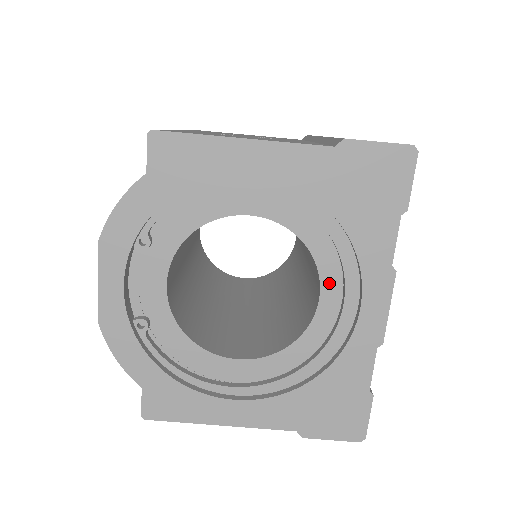
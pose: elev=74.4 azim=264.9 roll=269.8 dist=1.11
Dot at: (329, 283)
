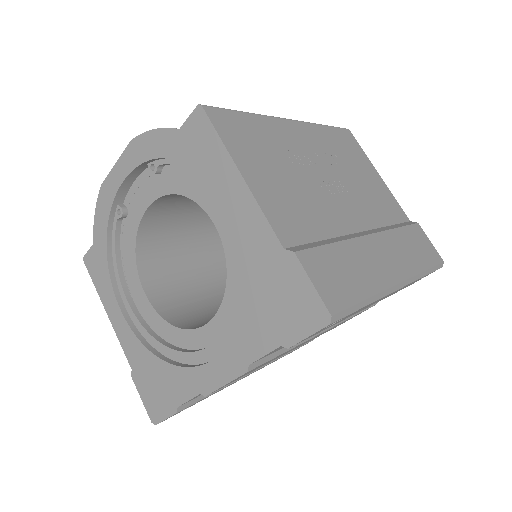
Dot at: (218, 323)
